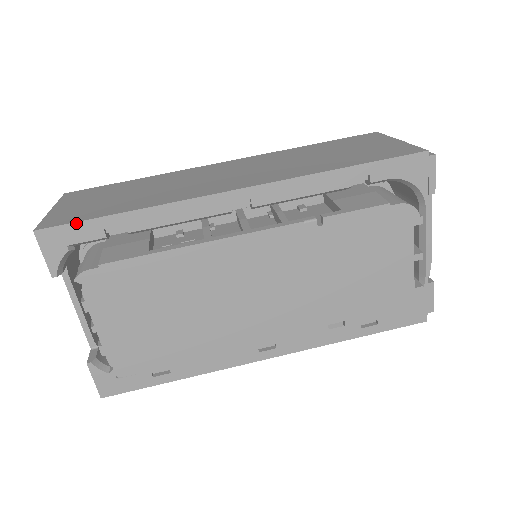
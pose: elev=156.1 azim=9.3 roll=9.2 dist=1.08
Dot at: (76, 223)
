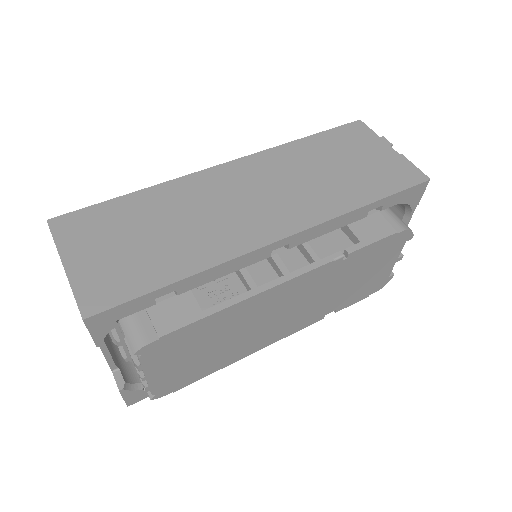
Dot at: (128, 302)
